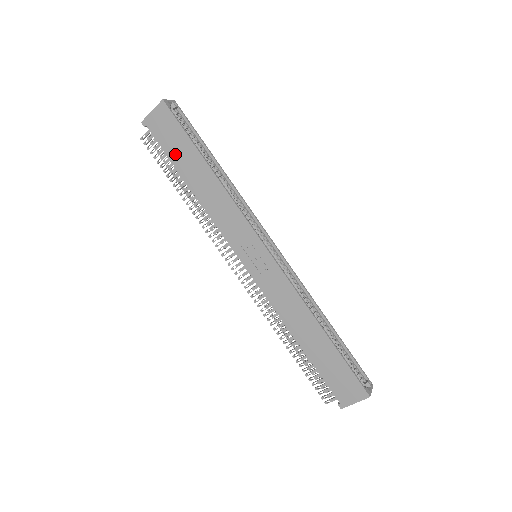
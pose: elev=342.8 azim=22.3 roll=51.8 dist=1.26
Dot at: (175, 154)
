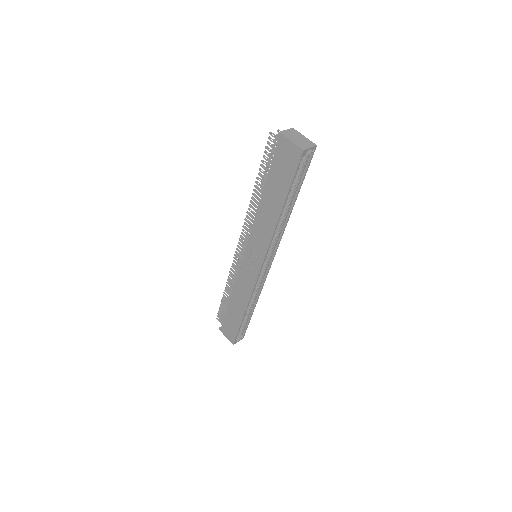
Dot at: (275, 176)
